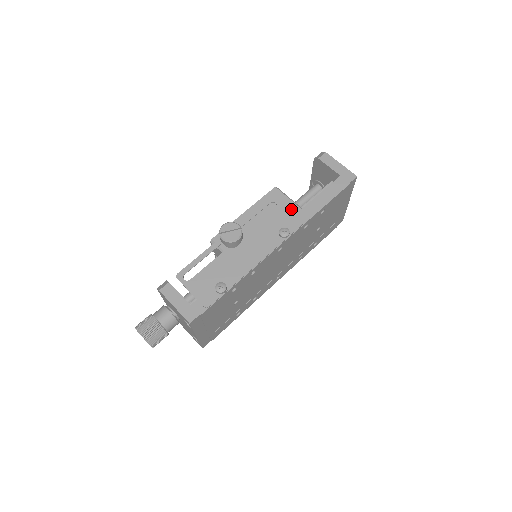
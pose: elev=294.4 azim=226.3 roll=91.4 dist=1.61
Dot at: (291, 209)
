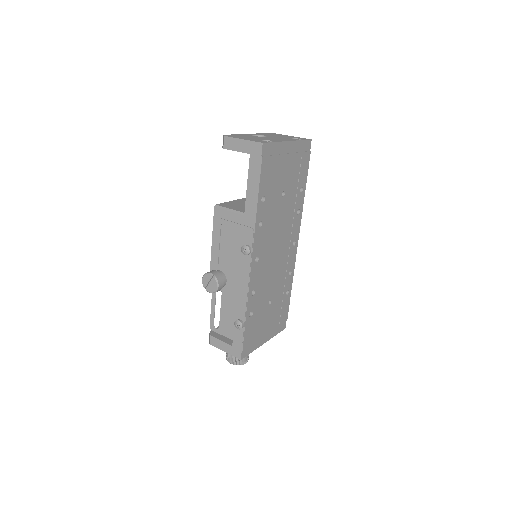
Dot at: (237, 221)
